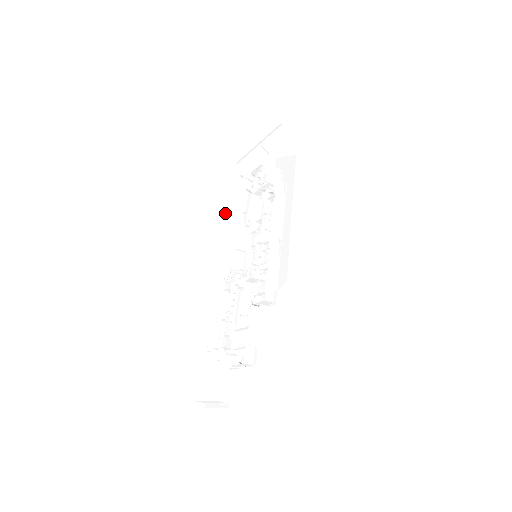
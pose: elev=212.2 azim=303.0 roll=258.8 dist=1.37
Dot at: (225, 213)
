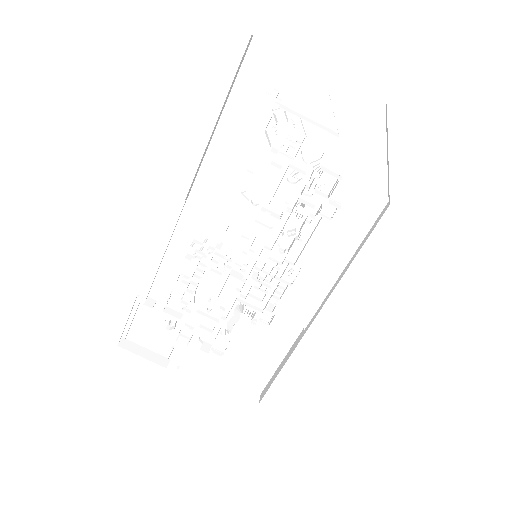
Dot at: (210, 138)
